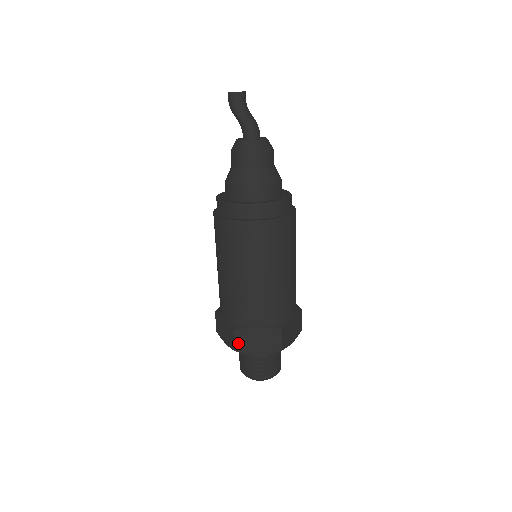
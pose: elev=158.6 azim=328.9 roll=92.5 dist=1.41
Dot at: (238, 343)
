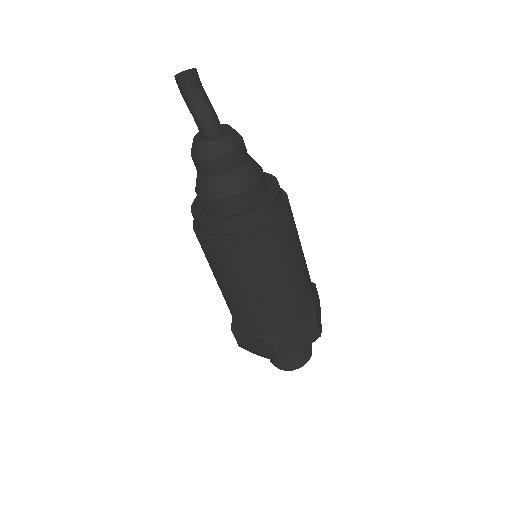
Dot at: (238, 340)
